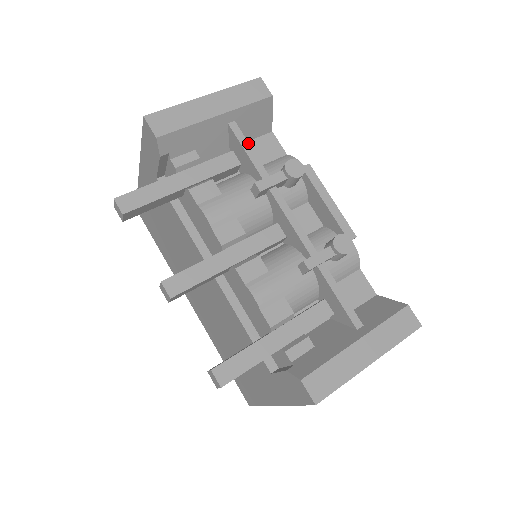
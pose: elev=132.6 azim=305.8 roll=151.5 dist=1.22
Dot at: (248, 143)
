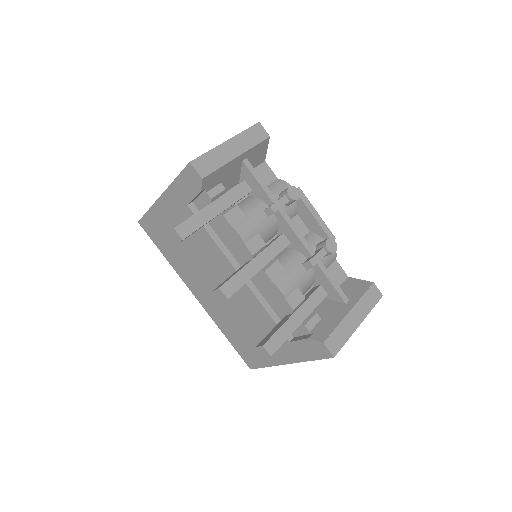
Dot at: (258, 175)
